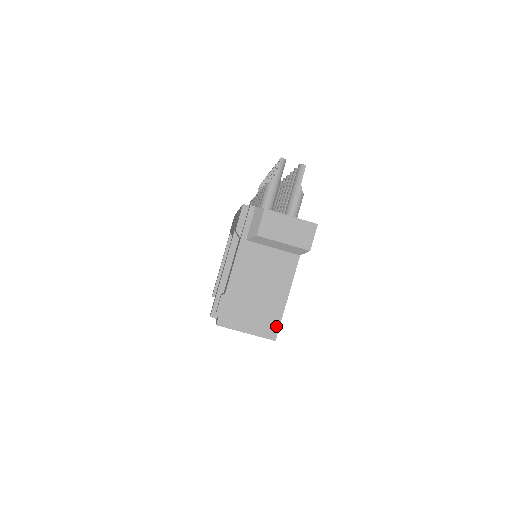
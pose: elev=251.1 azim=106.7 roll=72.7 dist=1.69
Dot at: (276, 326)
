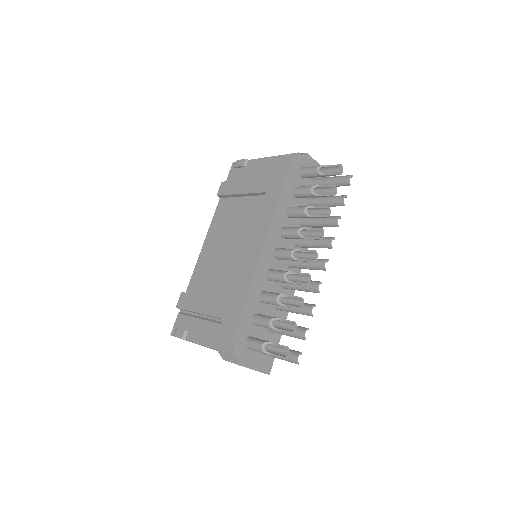
Dot at: occluded
